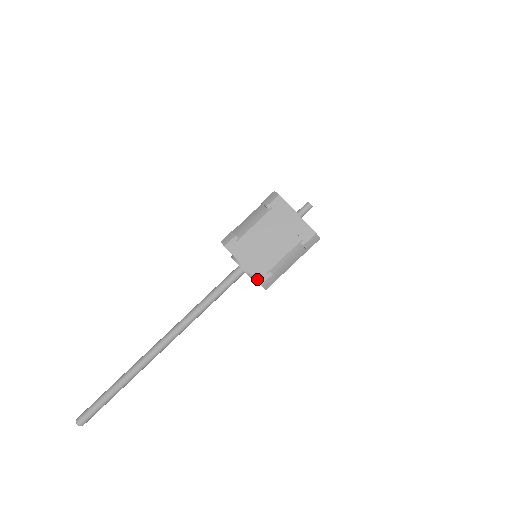
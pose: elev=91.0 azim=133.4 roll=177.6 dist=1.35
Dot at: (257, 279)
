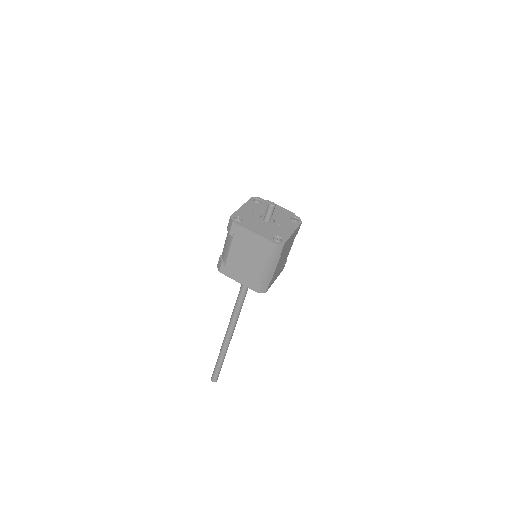
Dot at: (253, 289)
